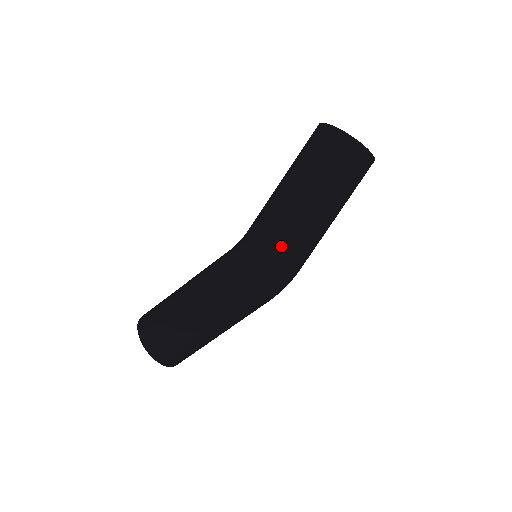
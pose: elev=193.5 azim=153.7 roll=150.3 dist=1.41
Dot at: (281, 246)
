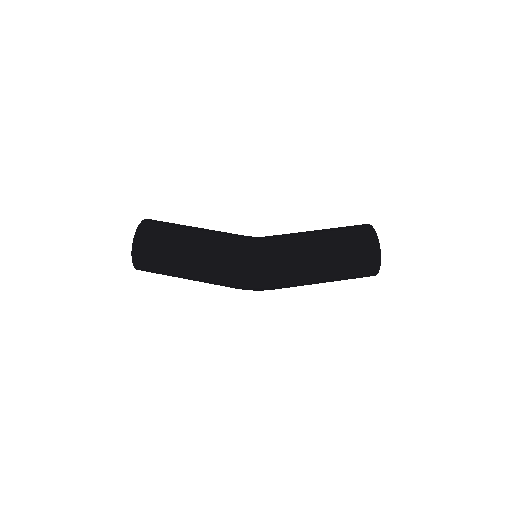
Dot at: (281, 260)
